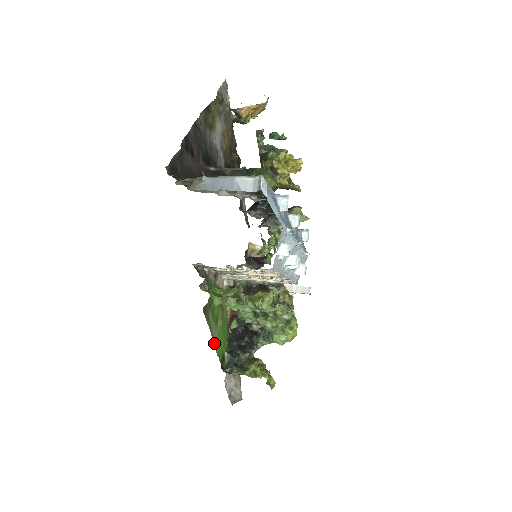
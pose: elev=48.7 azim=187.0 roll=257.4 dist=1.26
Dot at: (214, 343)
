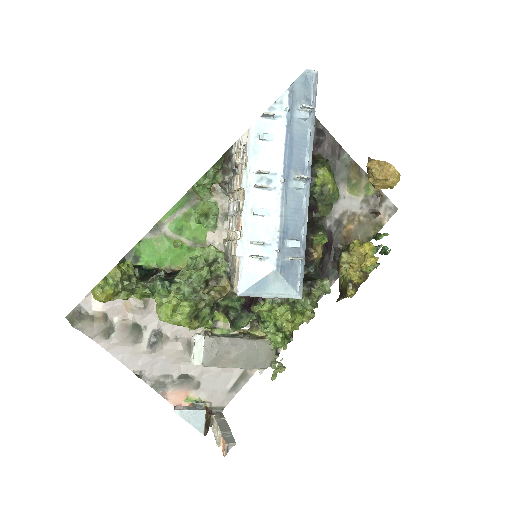
Dot at: (156, 227)
